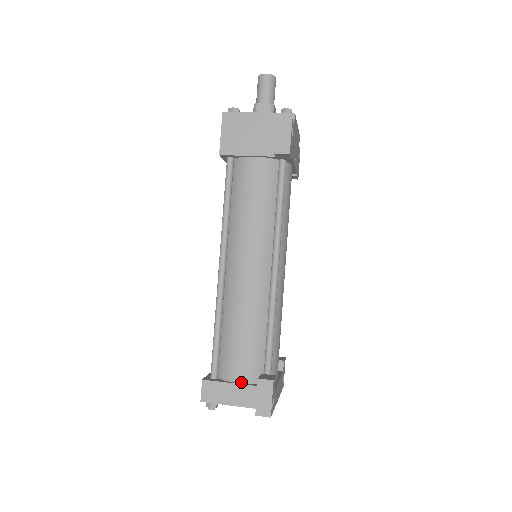
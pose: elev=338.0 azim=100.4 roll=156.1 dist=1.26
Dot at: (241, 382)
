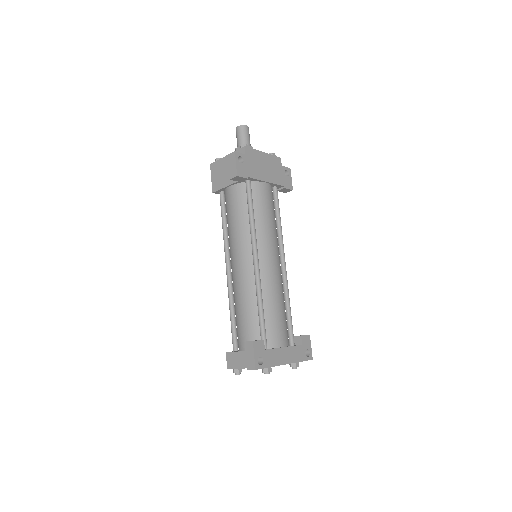
Dot at: occluded
